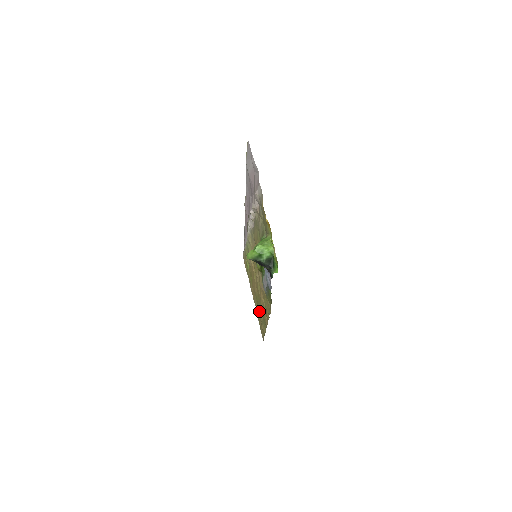
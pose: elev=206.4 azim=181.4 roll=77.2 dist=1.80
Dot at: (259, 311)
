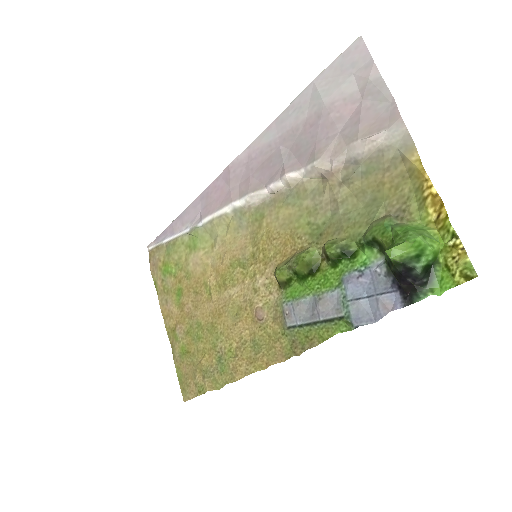
Dot at: (196, 350)
